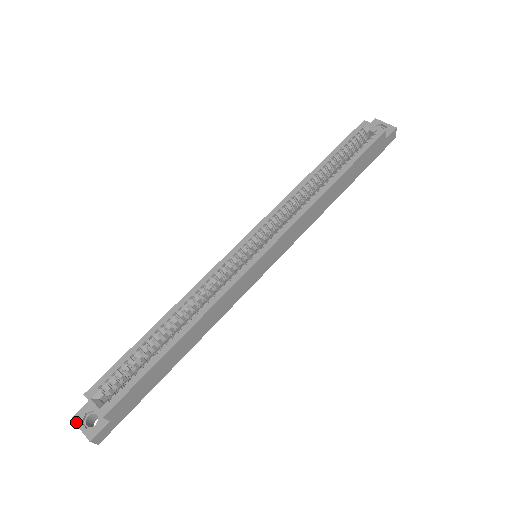
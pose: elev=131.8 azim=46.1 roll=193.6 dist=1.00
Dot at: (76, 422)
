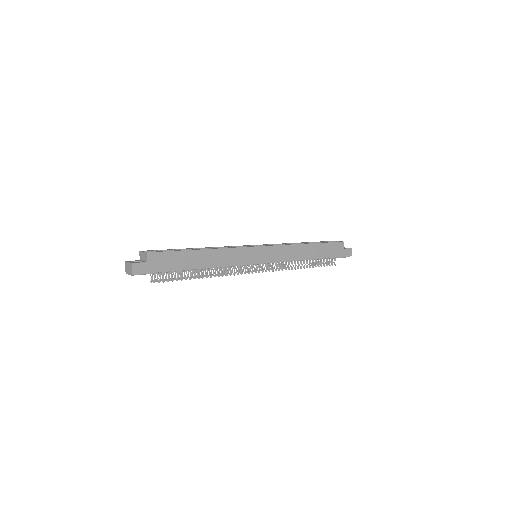
Dot at: (127, 261)
